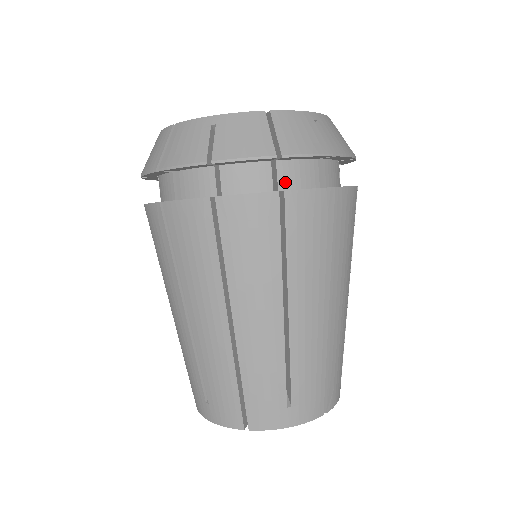
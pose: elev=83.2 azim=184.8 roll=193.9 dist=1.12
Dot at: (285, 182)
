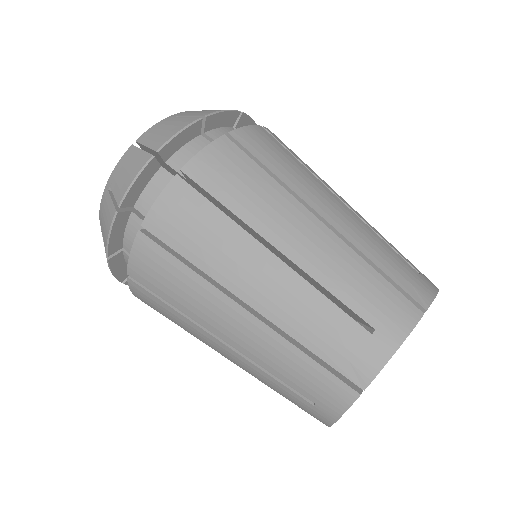
Dot at: occluded
